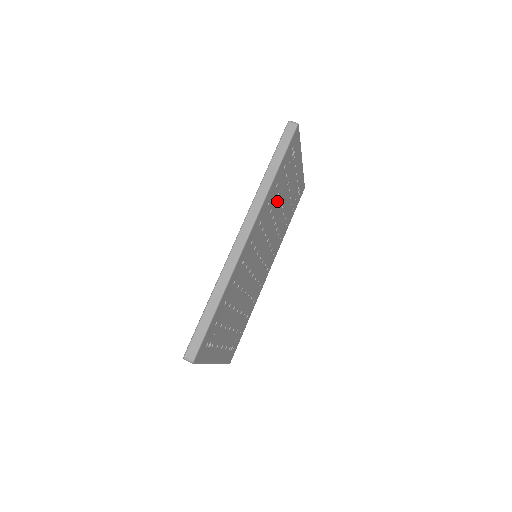
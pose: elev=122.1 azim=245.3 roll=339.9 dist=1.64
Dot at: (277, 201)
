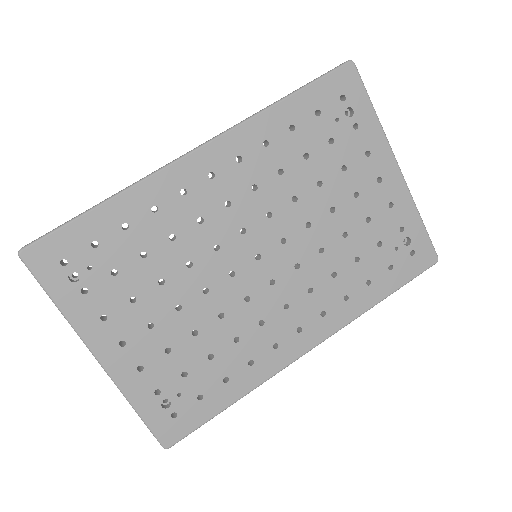
Dot at: (305, 173)
